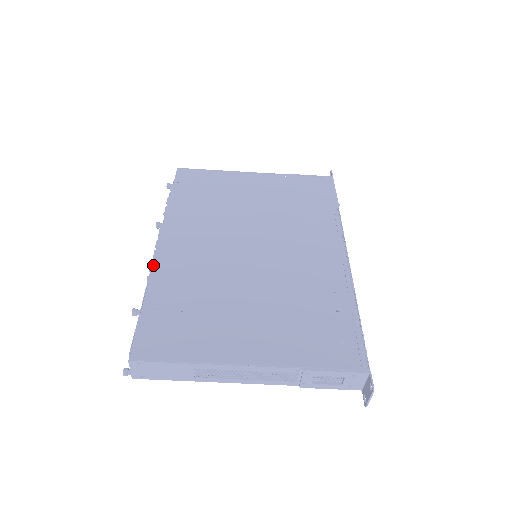
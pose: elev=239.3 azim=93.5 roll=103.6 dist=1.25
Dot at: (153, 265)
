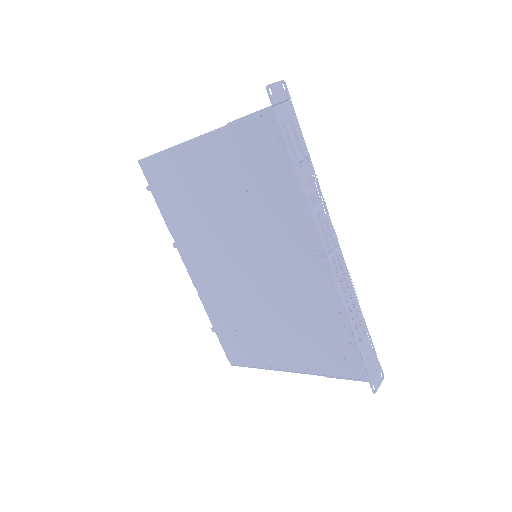
Dot at: (198, 294)
